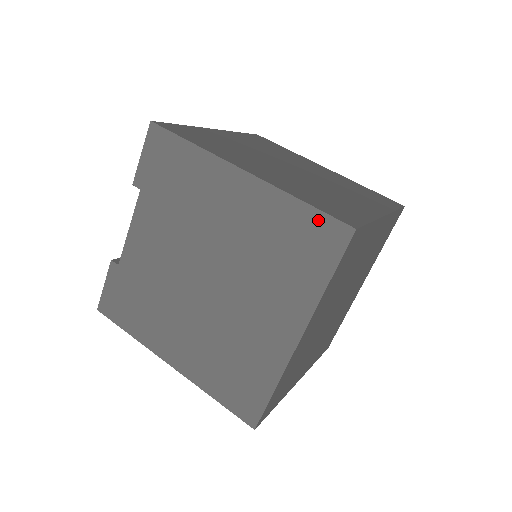
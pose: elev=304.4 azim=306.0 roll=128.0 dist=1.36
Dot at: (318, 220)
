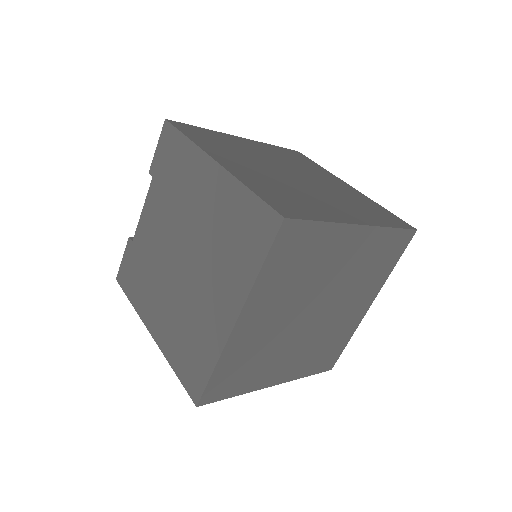
Dot at: (259, 208)
